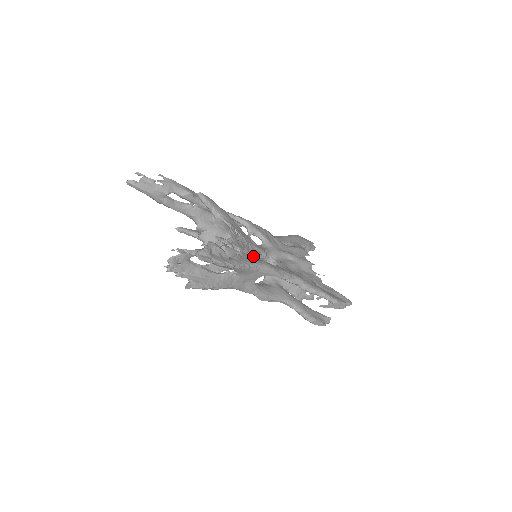
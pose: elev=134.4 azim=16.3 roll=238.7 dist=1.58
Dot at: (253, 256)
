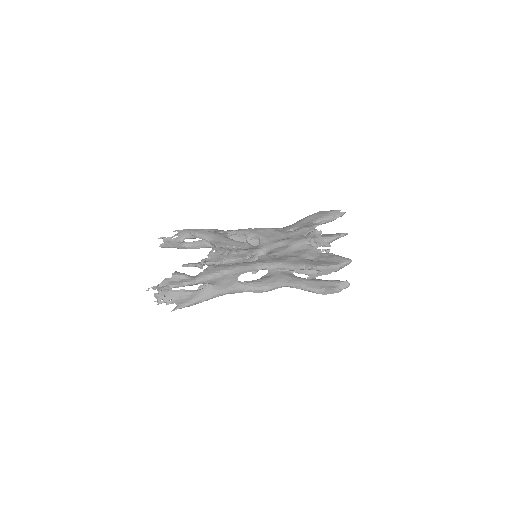
Dot at: (239, 261)
